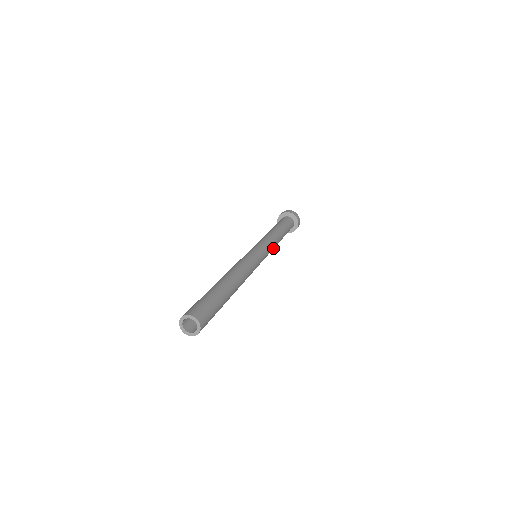
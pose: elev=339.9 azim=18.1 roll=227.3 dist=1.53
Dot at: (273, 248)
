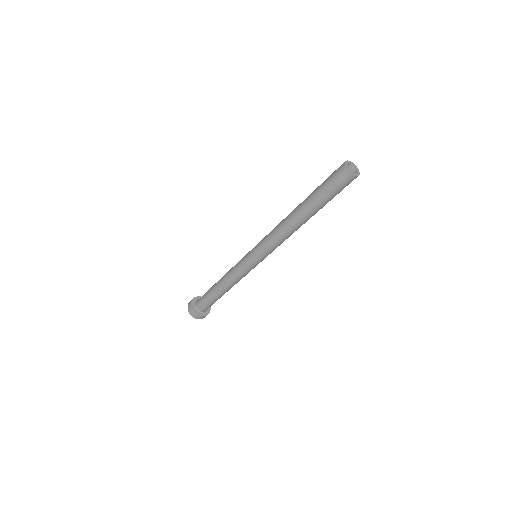
Dot at: occluded
